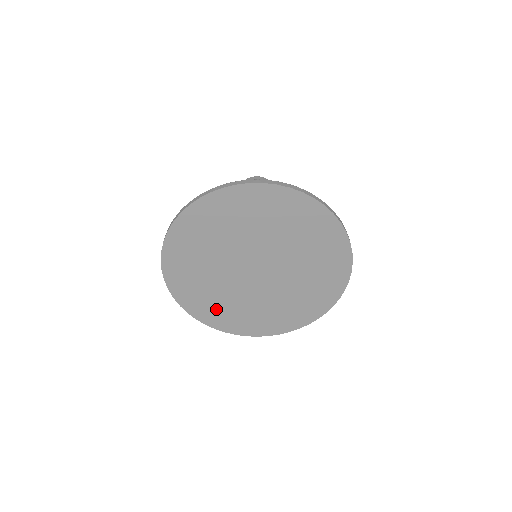
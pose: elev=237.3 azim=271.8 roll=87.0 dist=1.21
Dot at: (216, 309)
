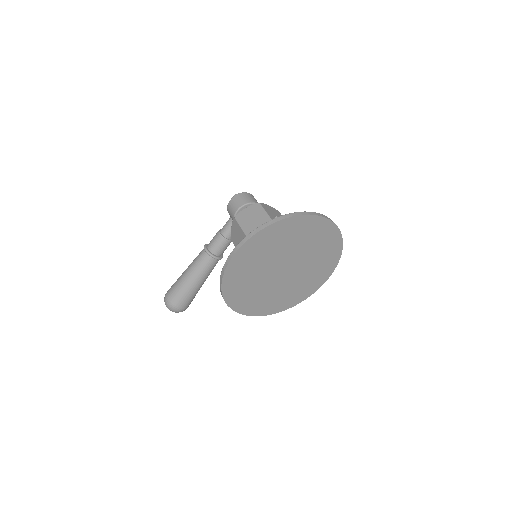
Dot at: (241, 291)
